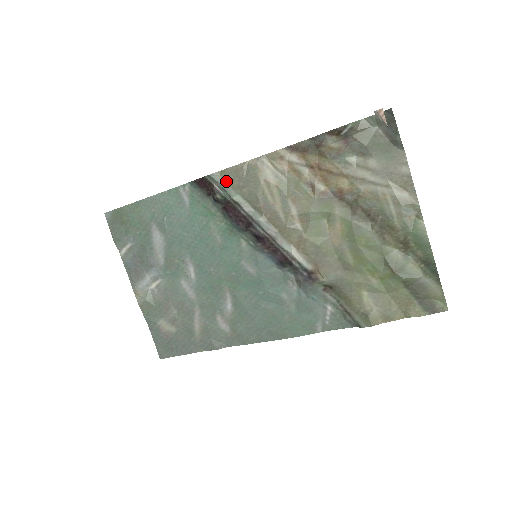
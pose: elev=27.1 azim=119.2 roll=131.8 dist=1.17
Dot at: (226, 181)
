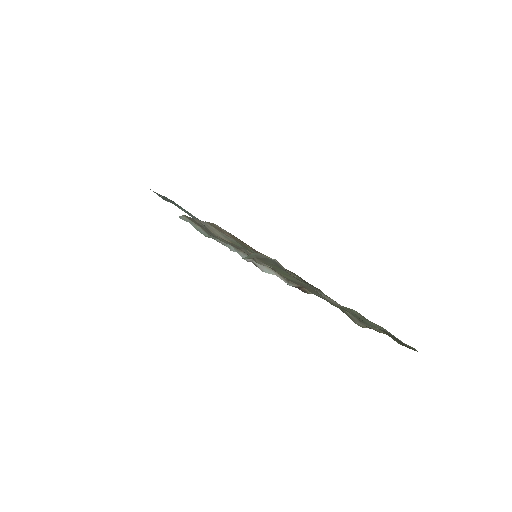
Dot at: (194, 223)
